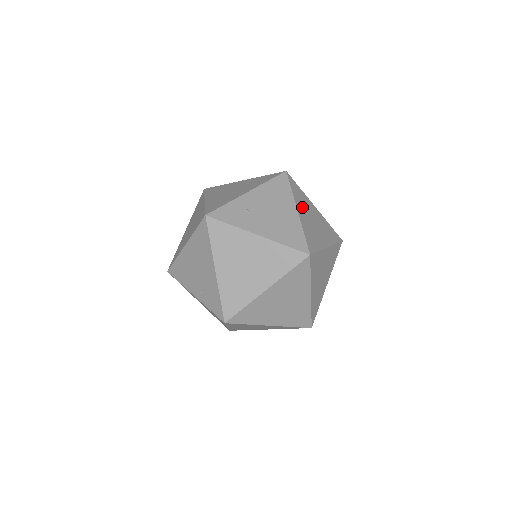
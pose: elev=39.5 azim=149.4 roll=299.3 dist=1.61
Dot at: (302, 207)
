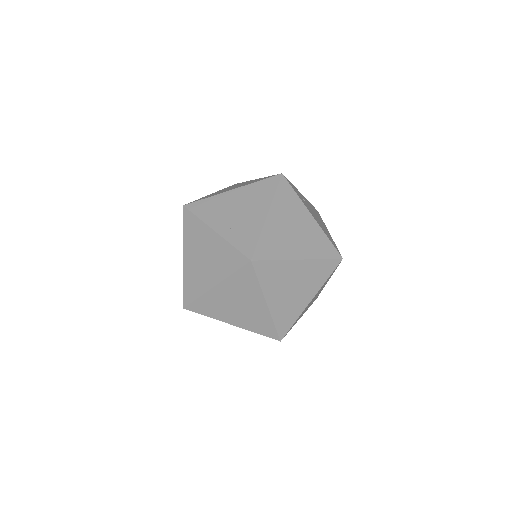
Dot at: occluded
